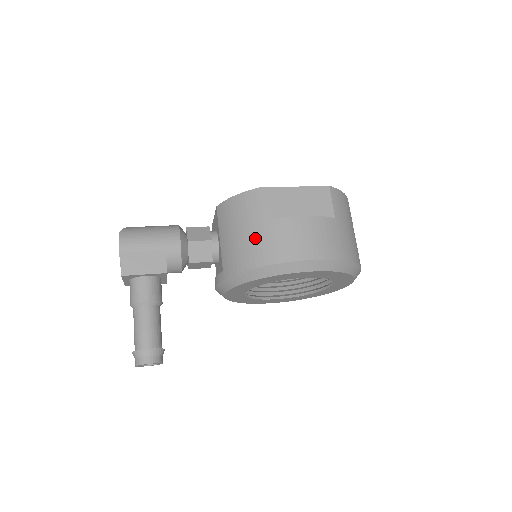
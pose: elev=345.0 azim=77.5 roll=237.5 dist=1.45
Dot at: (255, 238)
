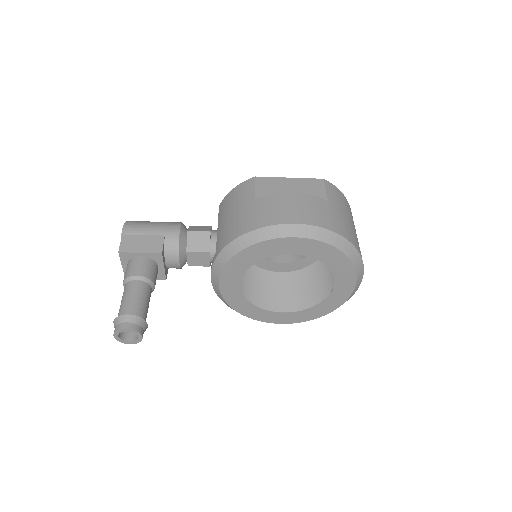
Dot at: (246, 212)
